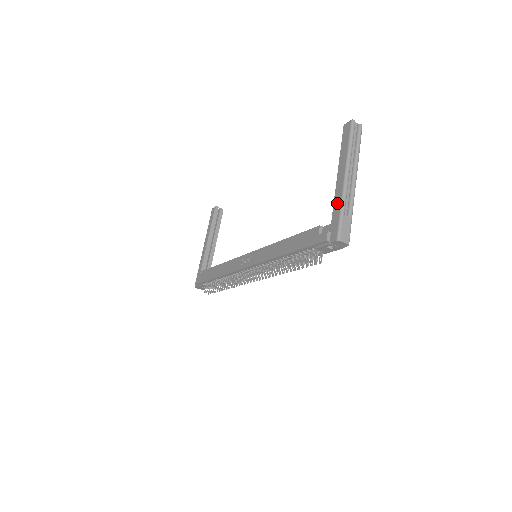
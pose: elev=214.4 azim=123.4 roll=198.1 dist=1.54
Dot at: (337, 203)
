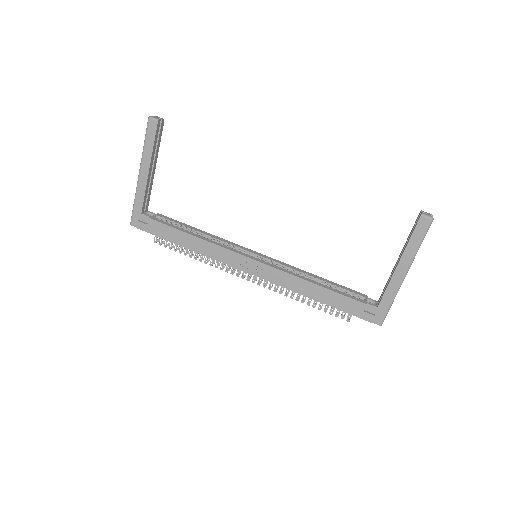
Dot at: (390, 294)
